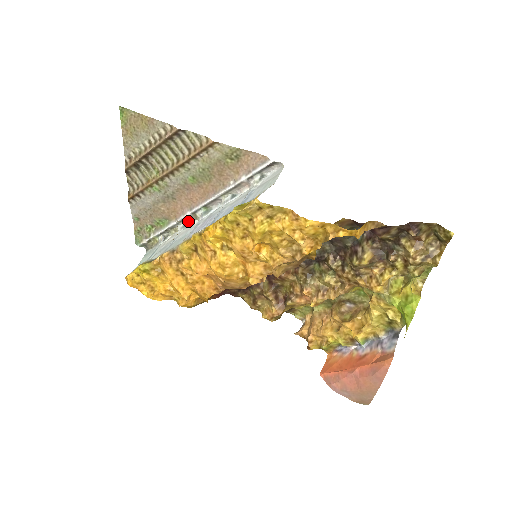
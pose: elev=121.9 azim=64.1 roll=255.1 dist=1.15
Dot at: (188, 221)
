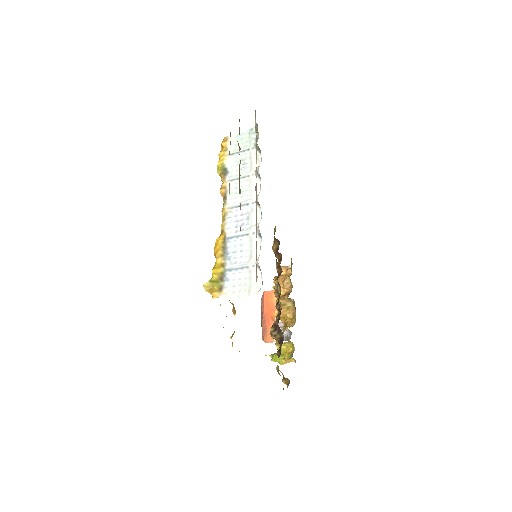
Dot at: occluded
